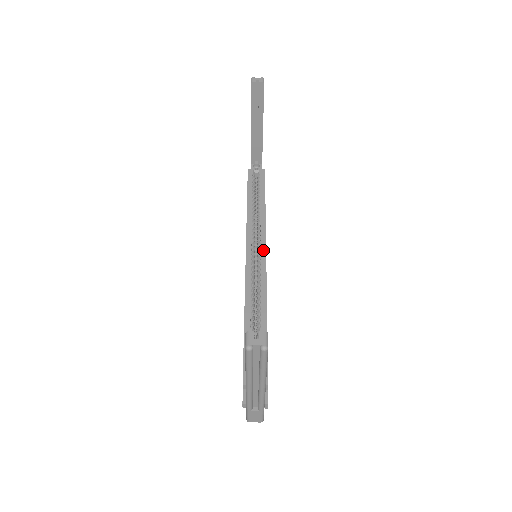
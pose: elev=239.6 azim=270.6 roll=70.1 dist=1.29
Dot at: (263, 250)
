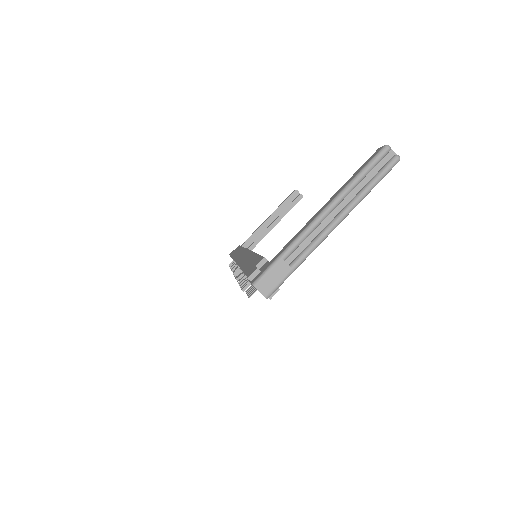
Dot at: occluded
